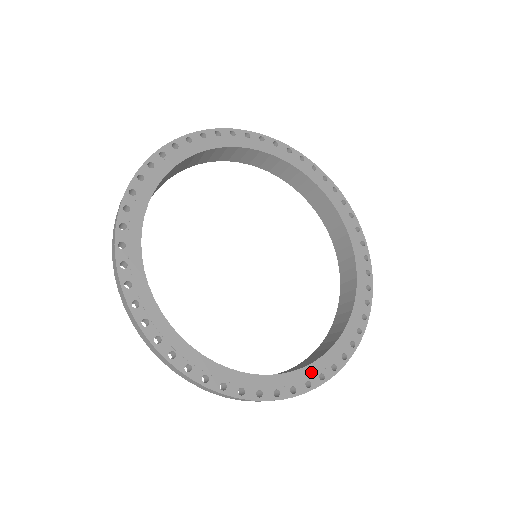
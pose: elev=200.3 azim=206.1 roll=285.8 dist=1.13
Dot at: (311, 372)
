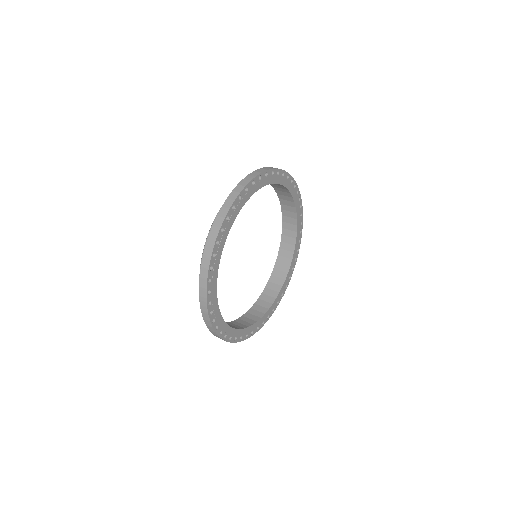
Dot at: (250, 330)
